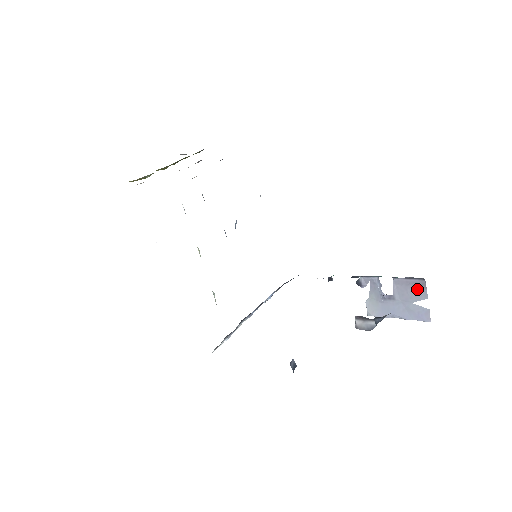
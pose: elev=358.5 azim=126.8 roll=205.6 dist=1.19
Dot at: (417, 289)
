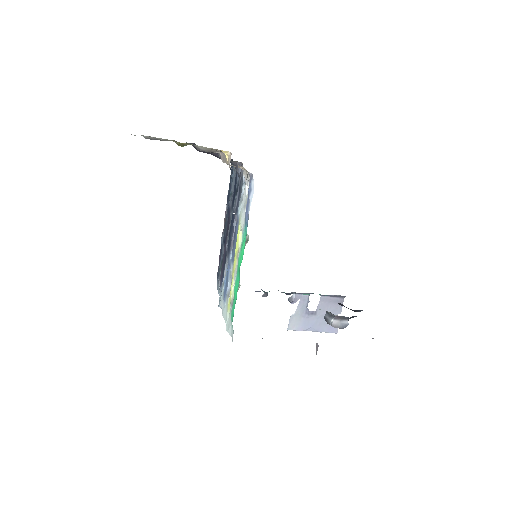
Dot at: (336, 306)
